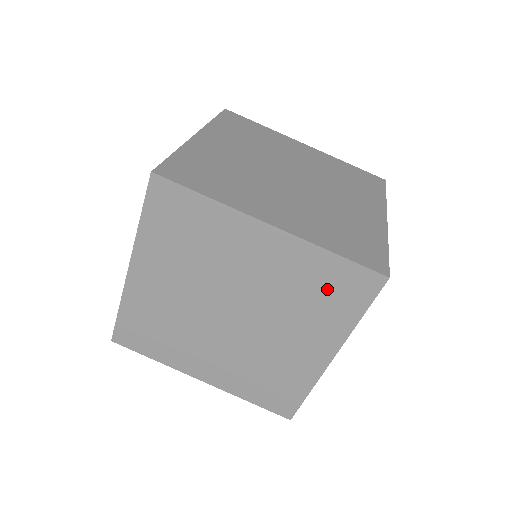
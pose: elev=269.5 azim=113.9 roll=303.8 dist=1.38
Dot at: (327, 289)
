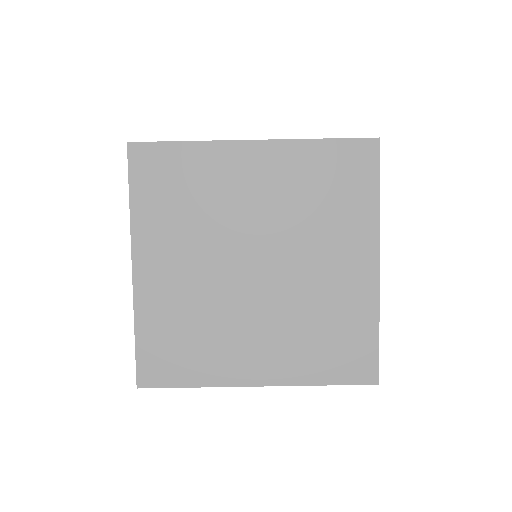
Dot at: (333, 181)
